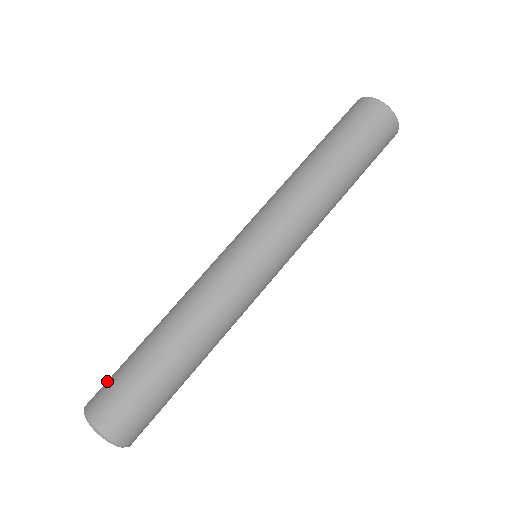
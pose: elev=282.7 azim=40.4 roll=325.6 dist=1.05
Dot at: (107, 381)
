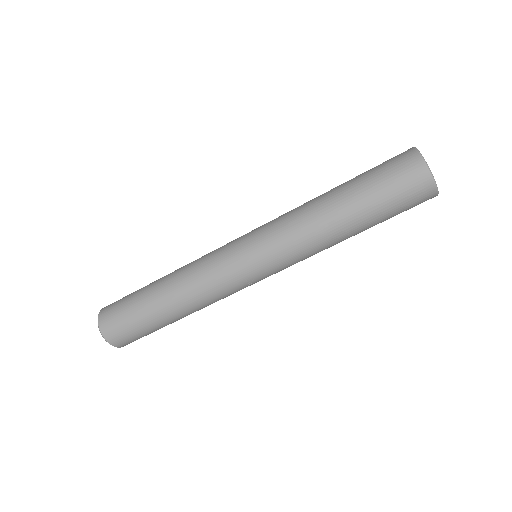
Dot at: (123, 329)
